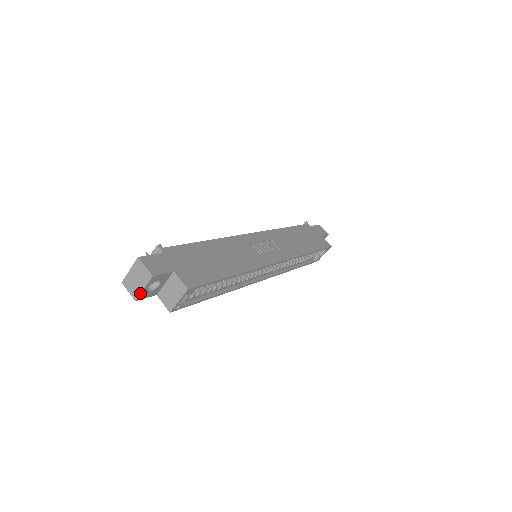
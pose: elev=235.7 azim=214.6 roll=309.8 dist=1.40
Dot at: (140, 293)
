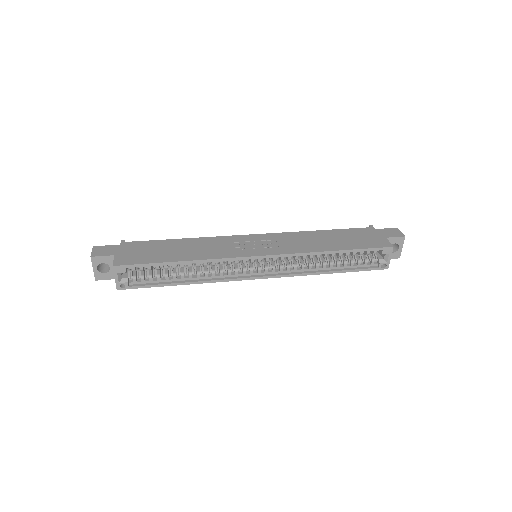
Dot at: (94, 273)
